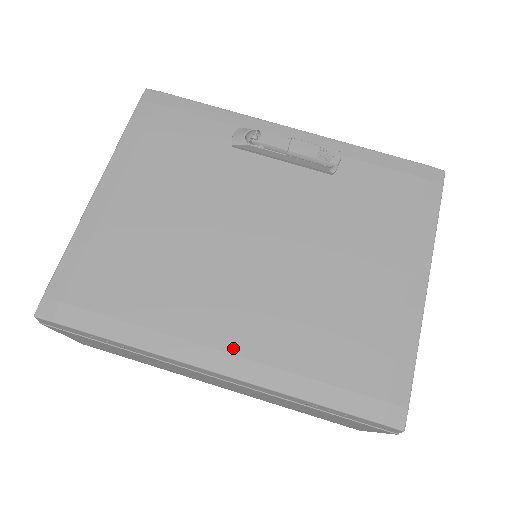
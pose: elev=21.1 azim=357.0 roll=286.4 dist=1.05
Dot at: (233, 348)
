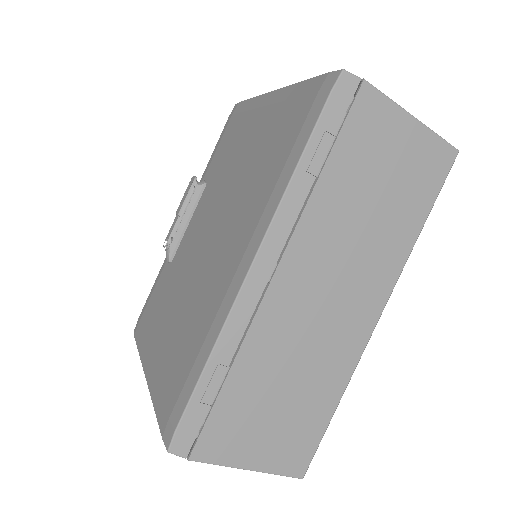
Dot at: (244, 247)
